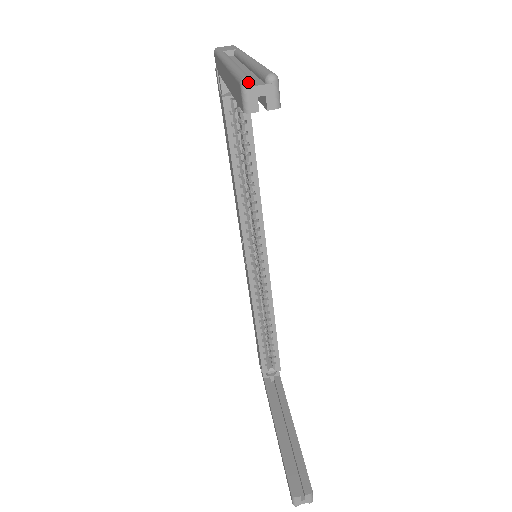
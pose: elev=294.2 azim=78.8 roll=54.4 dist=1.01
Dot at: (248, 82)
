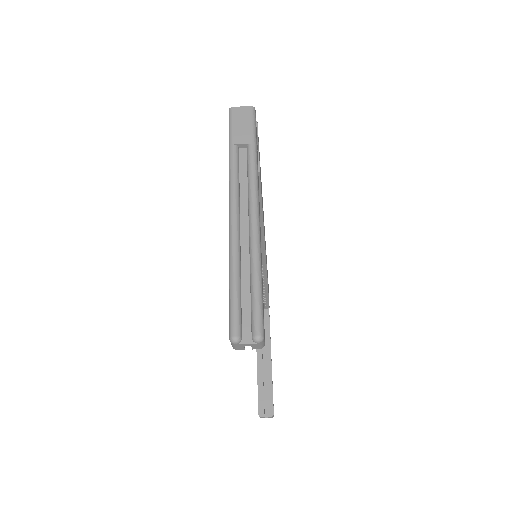
Dot at: (236, 343)
